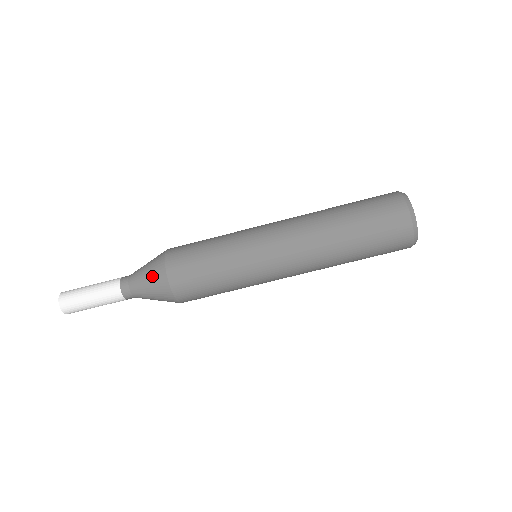
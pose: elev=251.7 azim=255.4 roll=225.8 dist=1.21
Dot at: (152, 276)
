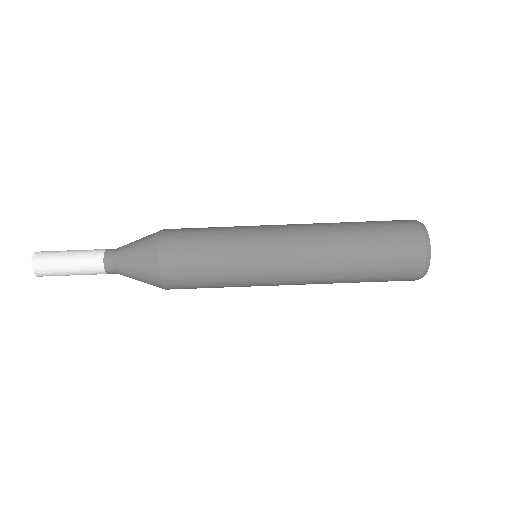
Dot at: (143, 271)
